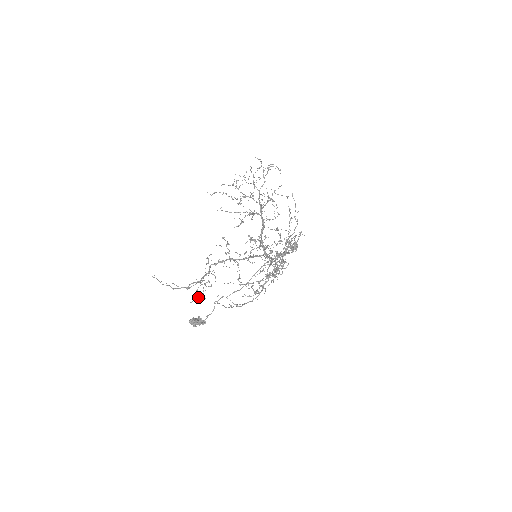
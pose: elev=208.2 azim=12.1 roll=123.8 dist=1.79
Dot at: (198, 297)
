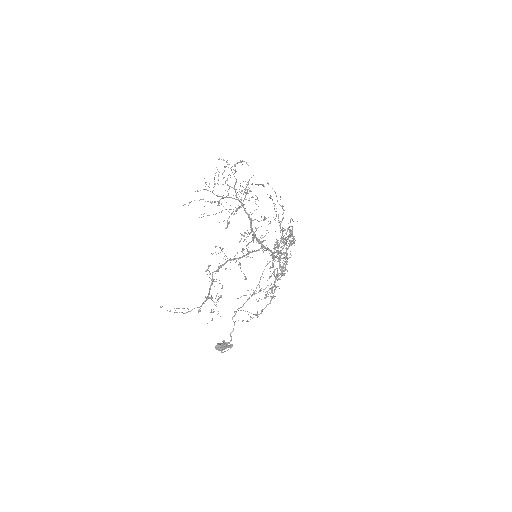
Dot at: occluded
